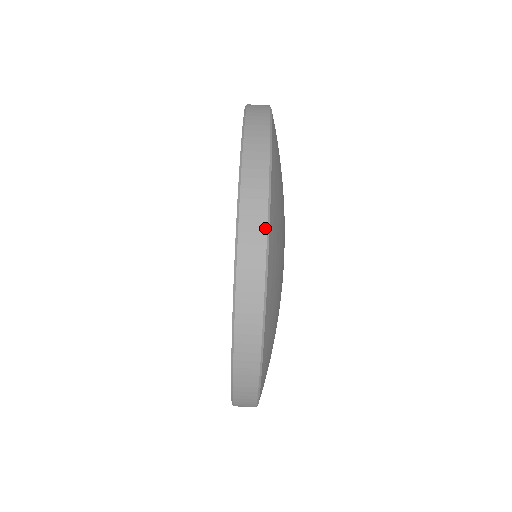
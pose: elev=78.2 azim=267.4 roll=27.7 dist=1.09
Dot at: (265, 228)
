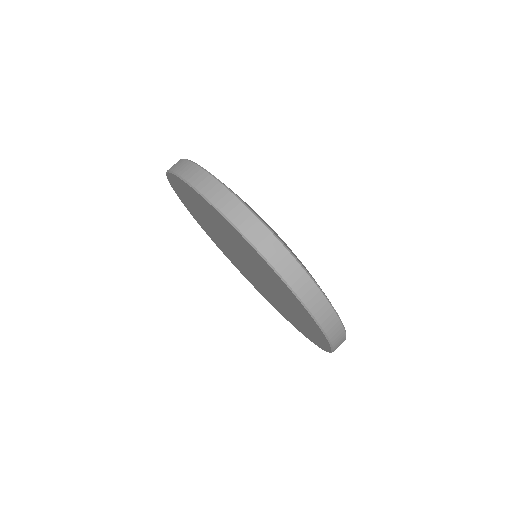
Dot at: (237, 200)
